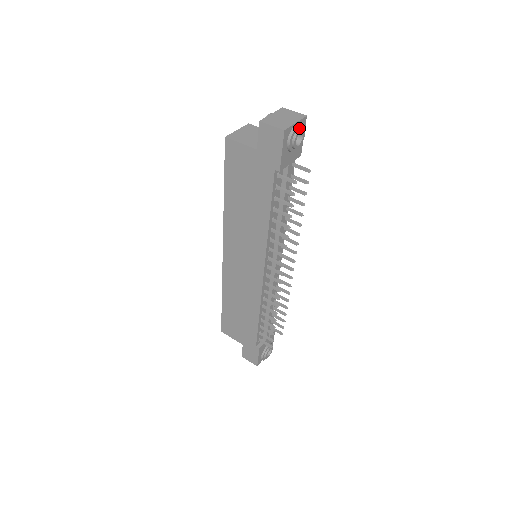
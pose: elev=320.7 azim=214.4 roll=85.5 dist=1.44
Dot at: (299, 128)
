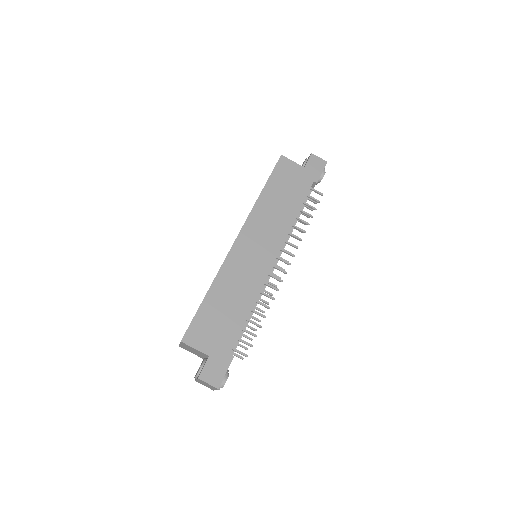
Dot at: occluded
